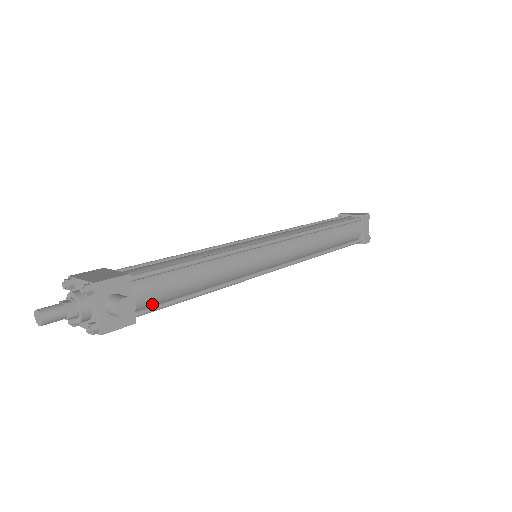
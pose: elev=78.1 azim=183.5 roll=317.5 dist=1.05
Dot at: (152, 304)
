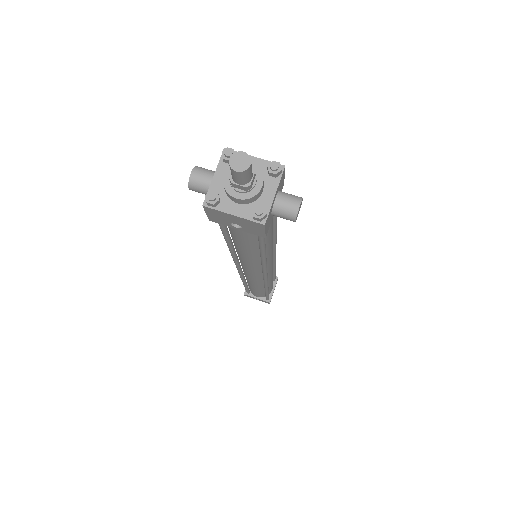
Dot at: occluded
